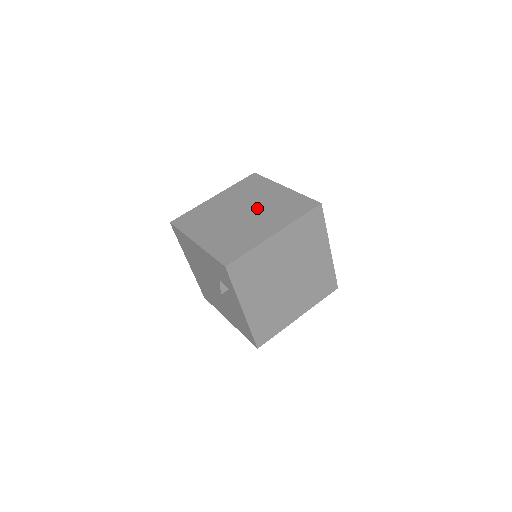
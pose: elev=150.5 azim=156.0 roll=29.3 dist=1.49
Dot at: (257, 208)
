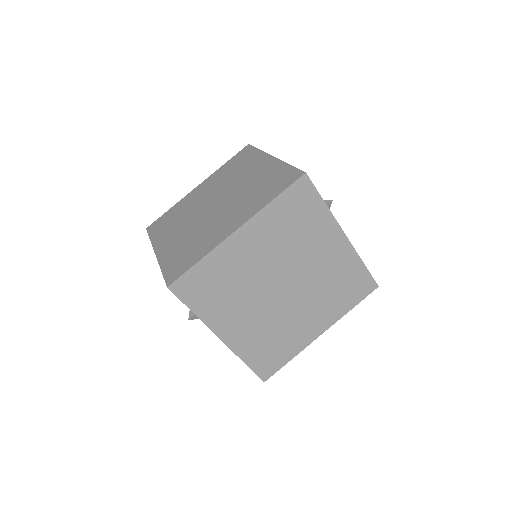
Dot at: (232, 194)
